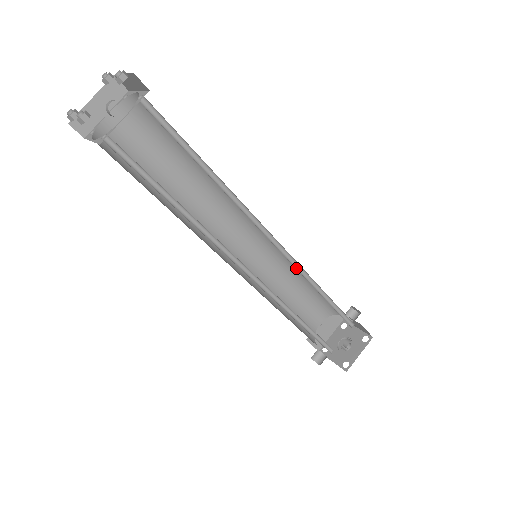
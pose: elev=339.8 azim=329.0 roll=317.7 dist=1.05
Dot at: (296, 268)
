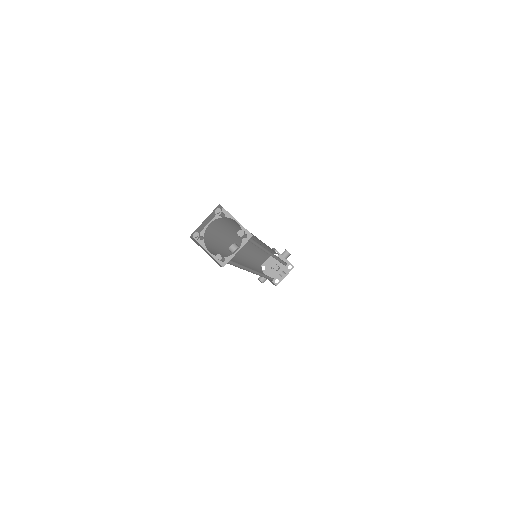
Dot at: (275, 258)
